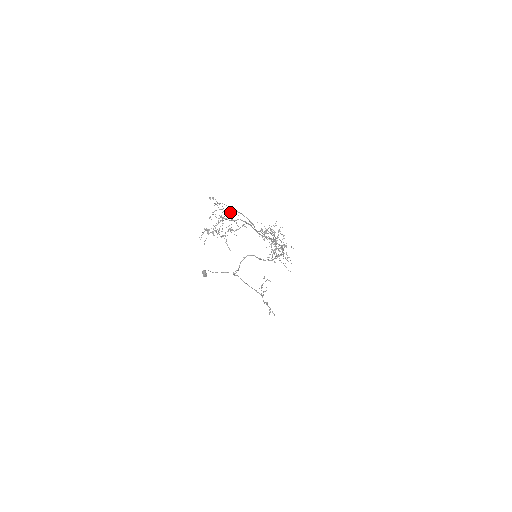
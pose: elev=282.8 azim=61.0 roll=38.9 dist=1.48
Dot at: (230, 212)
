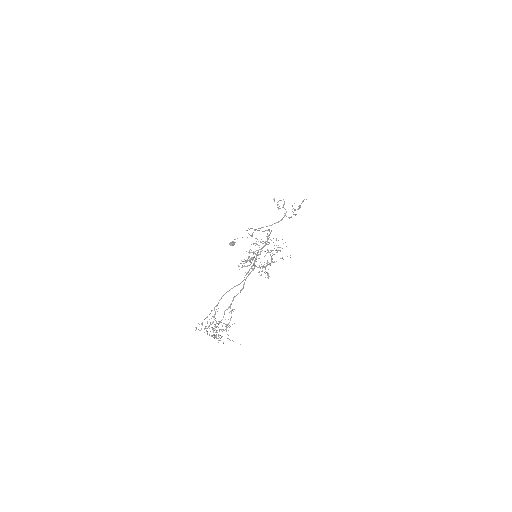
Dot at: (214, 319)
